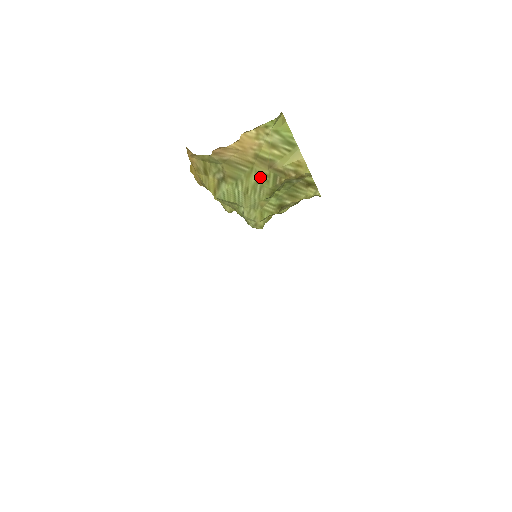
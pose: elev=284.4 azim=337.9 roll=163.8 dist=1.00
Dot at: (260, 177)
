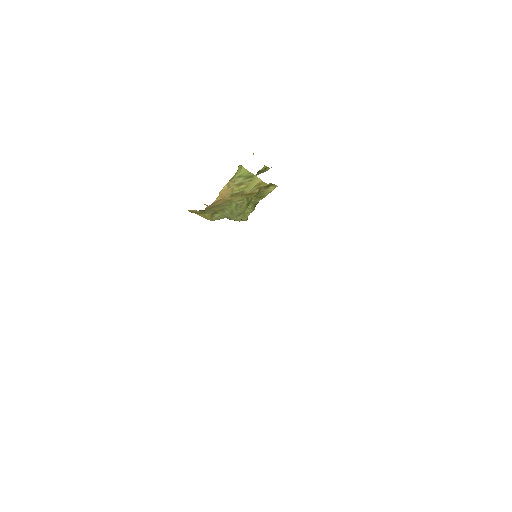
Dot at: (238, 203)
